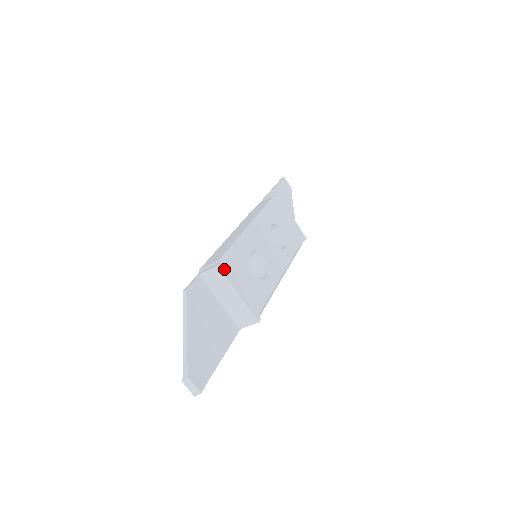
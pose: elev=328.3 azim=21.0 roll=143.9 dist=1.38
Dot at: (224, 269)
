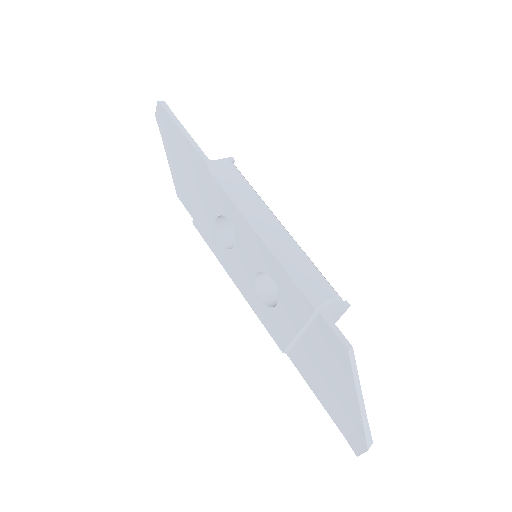
Dot at: occluded
